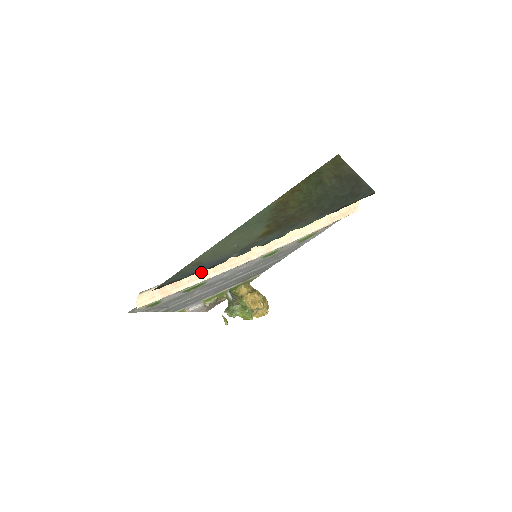
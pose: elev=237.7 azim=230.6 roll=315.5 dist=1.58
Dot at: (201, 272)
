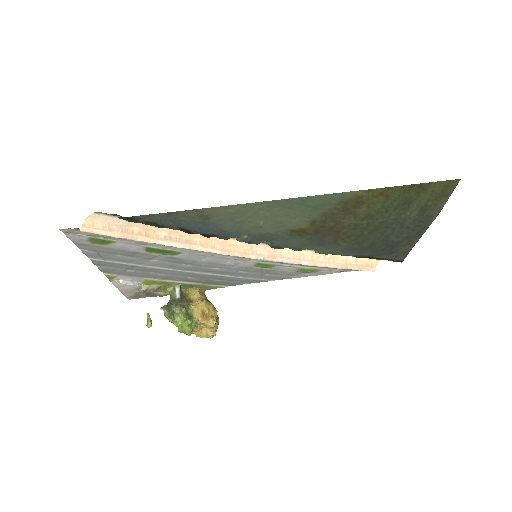
Dot at: (186, 235)
